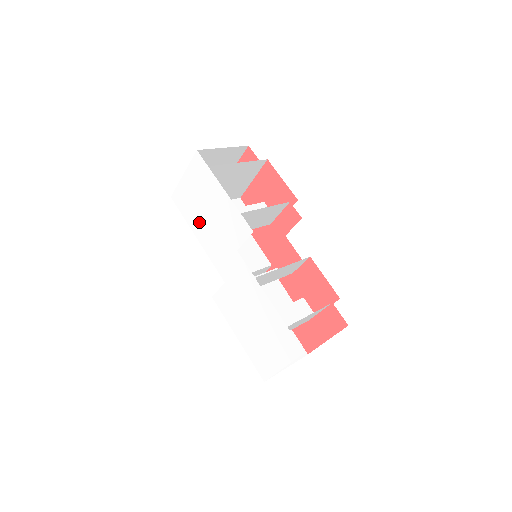
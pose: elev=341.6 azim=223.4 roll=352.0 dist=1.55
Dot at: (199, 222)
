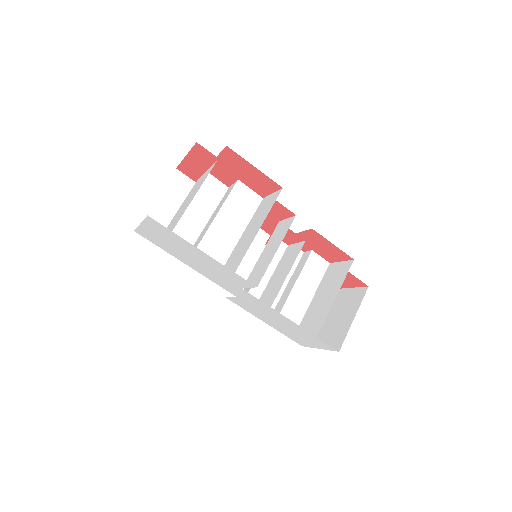
Dot at: (184, 258)
